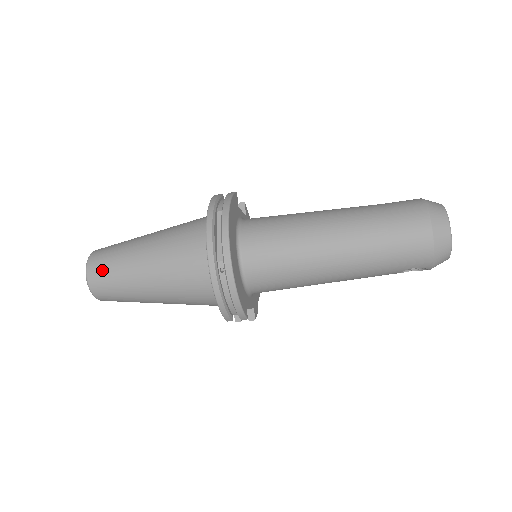
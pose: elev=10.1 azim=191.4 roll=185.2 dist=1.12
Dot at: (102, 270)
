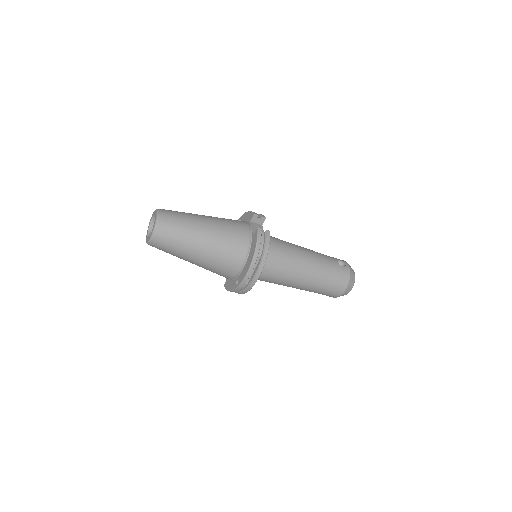
Dot at: (165, 243)
